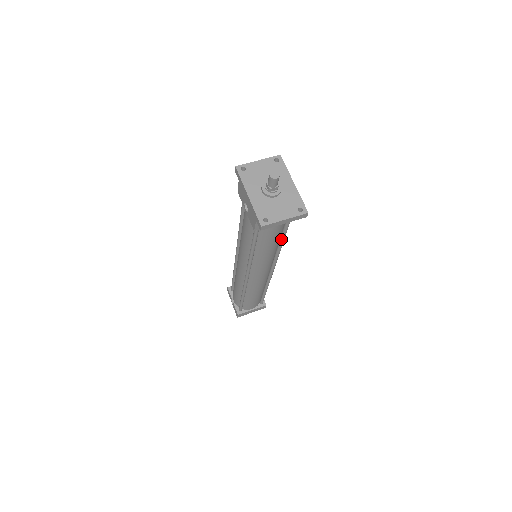
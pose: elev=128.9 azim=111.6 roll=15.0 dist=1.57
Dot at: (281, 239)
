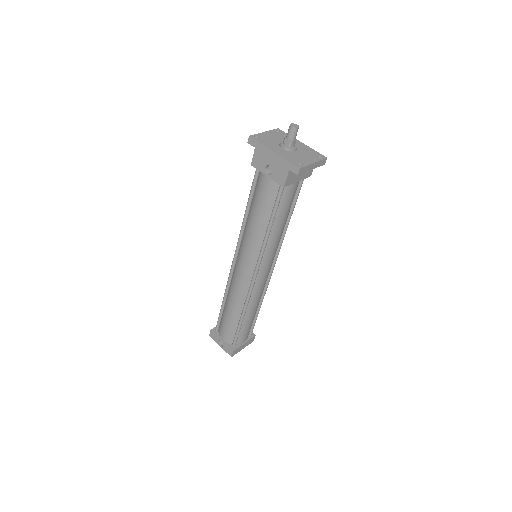
Dot at: (290, 214)
